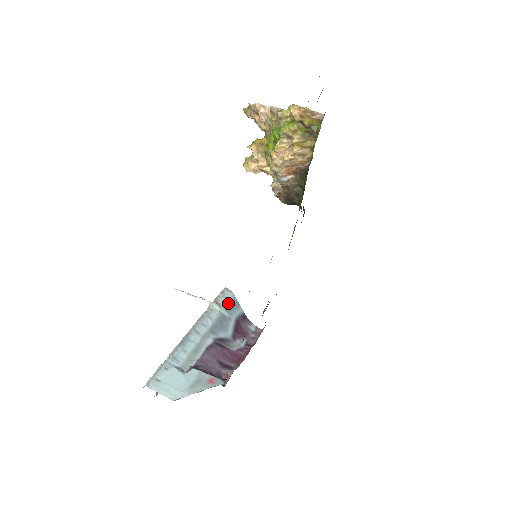
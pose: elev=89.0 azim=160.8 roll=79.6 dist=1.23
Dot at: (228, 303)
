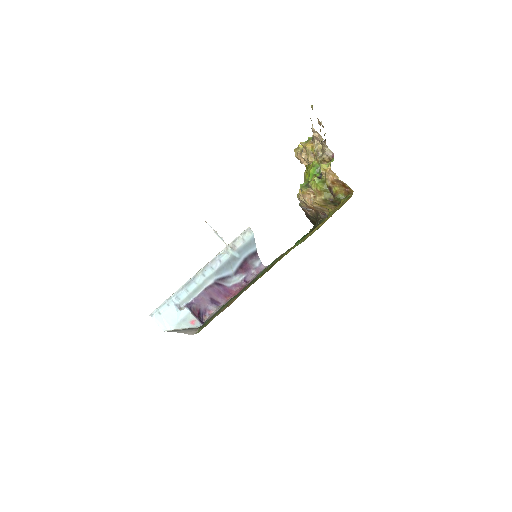
Dot at: (243, 245)
